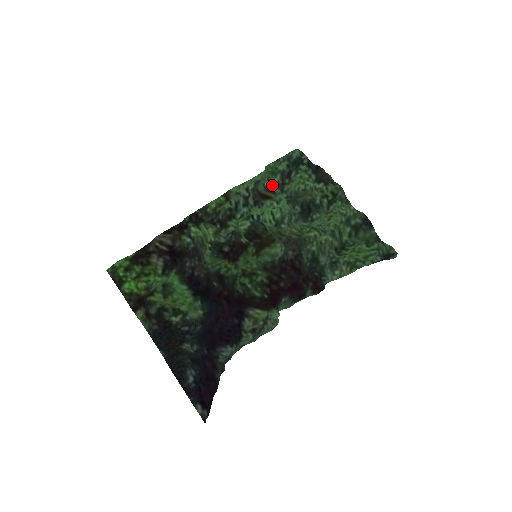
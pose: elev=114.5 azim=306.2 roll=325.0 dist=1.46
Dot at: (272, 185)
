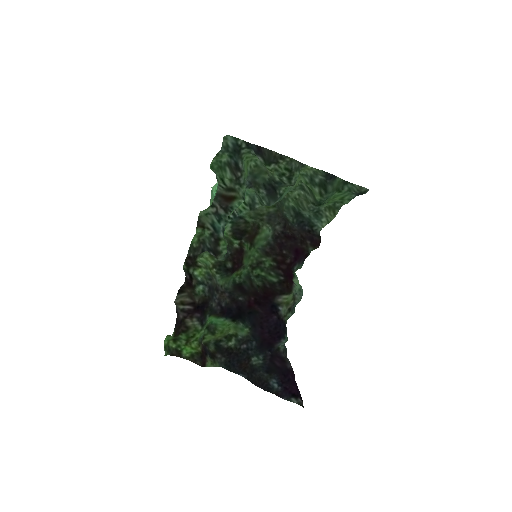
Dot at: (228, 182)
